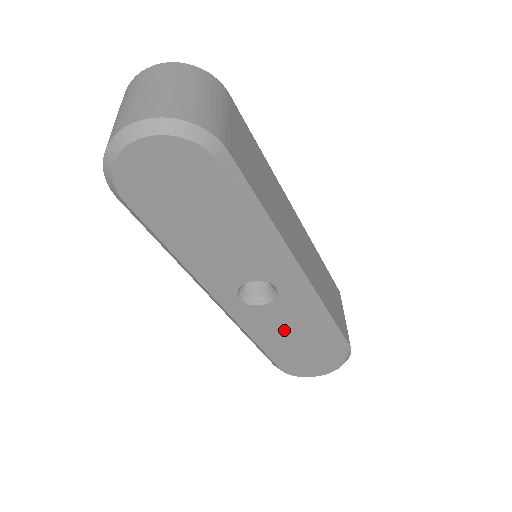
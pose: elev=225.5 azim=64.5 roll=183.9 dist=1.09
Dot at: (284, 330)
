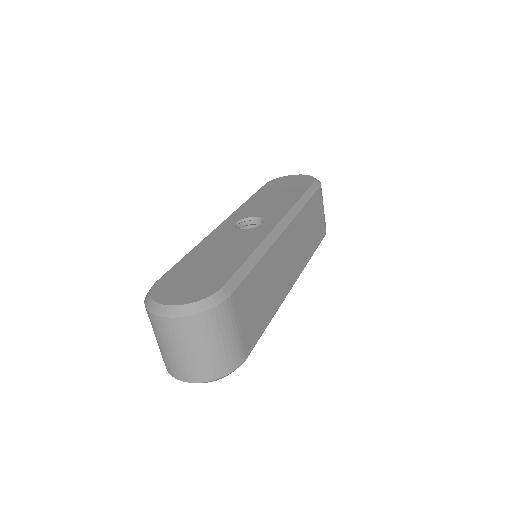
Dot at: occluded
